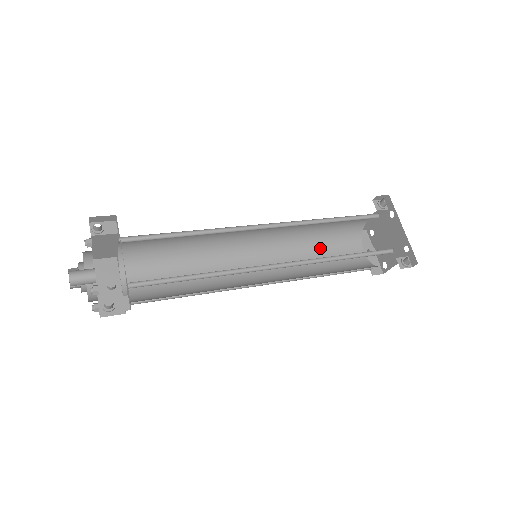
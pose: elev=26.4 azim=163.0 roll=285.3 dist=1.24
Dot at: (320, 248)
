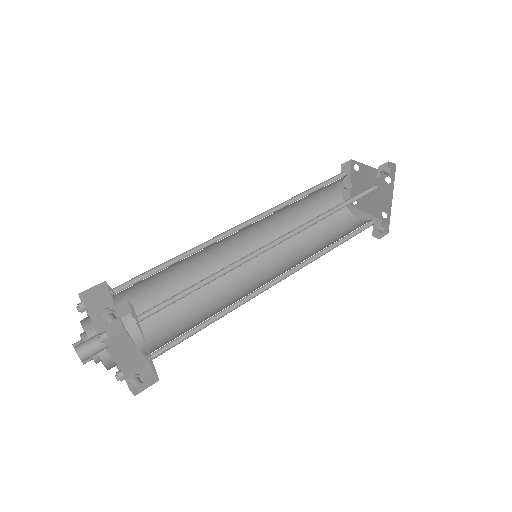
Dot at: (306, 199)
